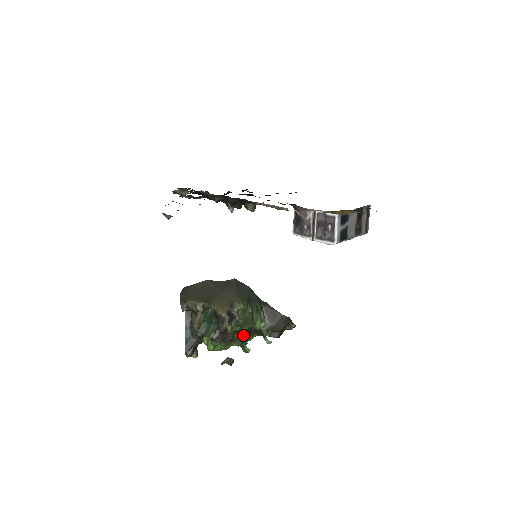
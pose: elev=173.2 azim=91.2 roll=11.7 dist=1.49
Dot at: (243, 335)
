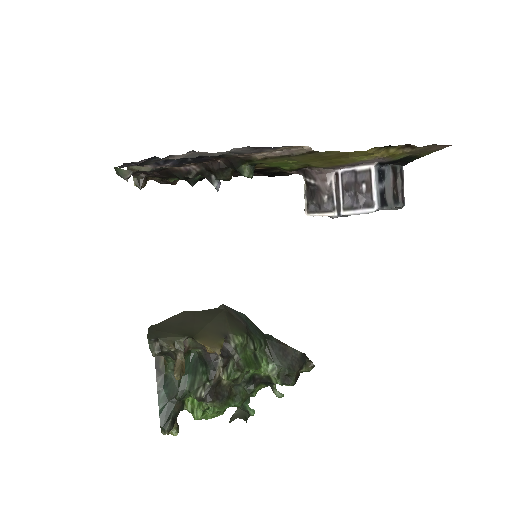
Dot at: (243, 388)
